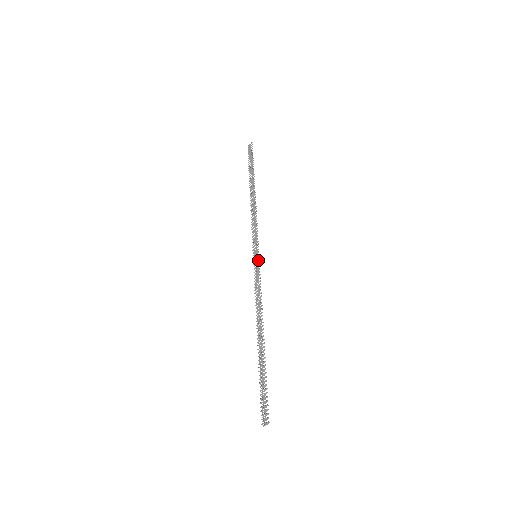
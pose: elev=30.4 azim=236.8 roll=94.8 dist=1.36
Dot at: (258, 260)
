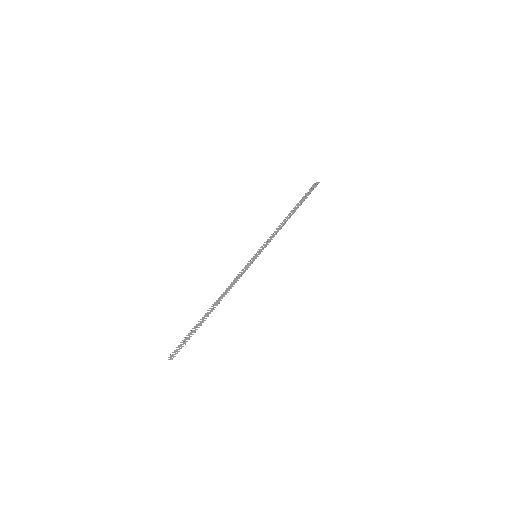
Dot at: occluded
